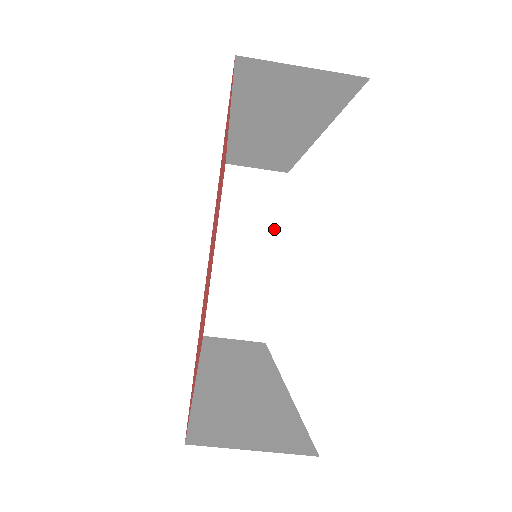
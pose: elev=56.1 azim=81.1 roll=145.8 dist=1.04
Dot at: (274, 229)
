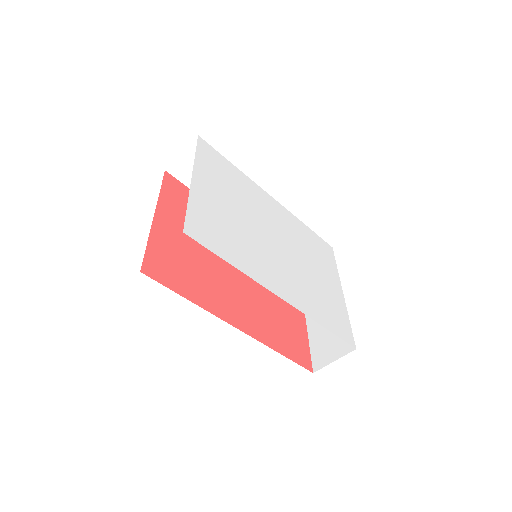
Dot at: occluded
